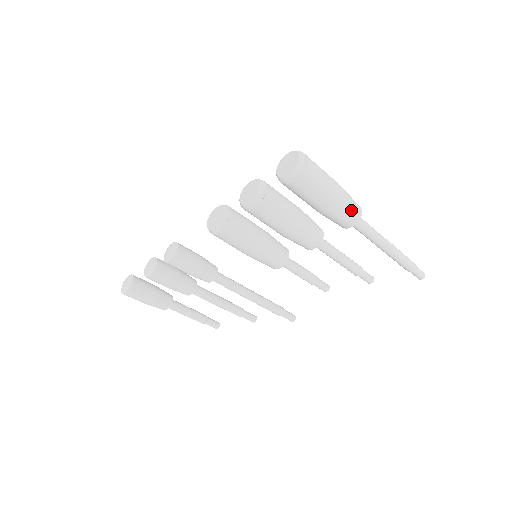
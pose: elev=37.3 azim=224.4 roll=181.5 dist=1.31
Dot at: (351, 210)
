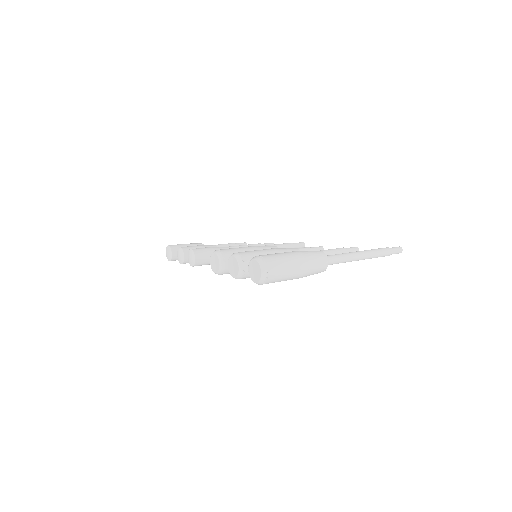
Dot at: (316, 272)
